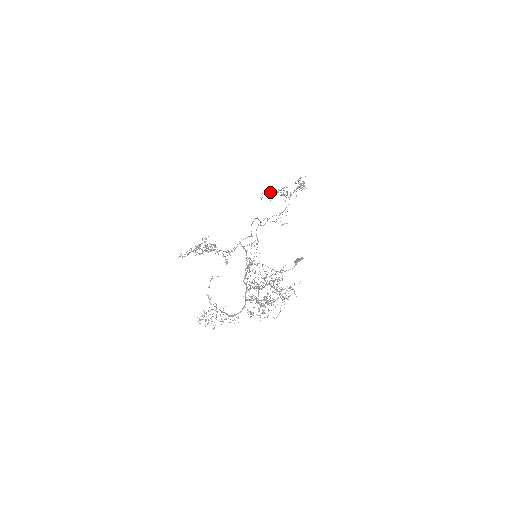
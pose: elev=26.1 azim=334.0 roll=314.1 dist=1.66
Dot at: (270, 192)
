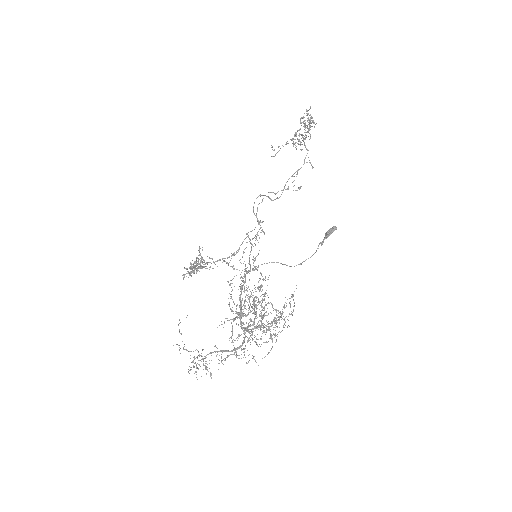
Dot at: (279, 146)
